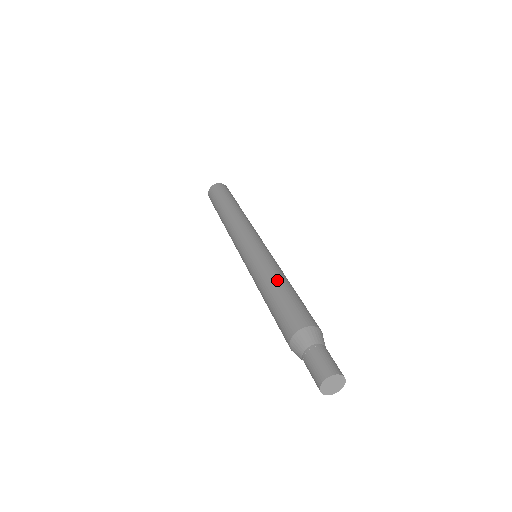
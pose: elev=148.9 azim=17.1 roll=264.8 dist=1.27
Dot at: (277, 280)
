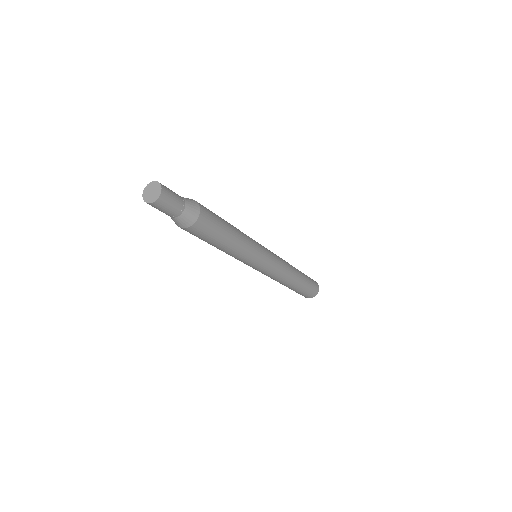
Dot at: (232, 225)
